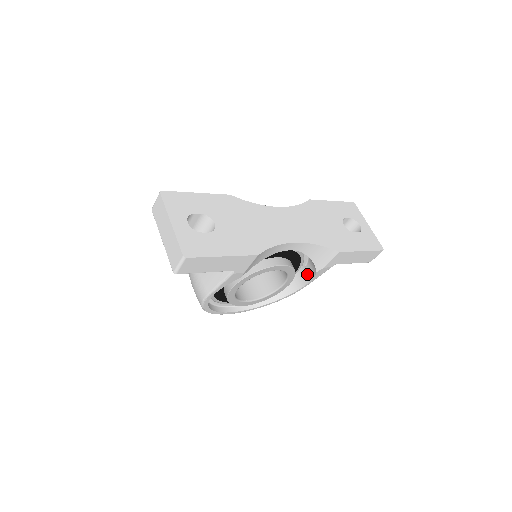
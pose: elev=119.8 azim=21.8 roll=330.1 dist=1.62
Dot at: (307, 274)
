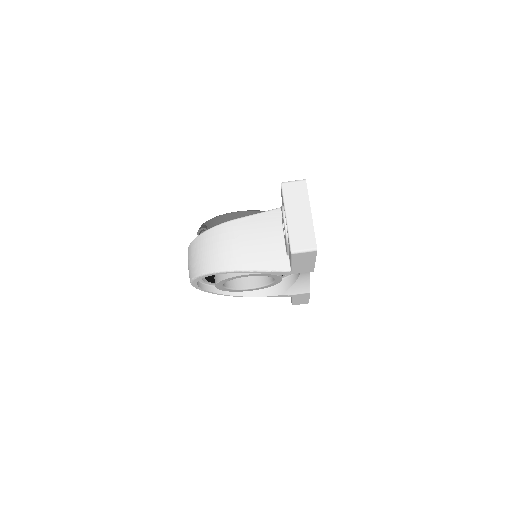
Dot at: (263, 290)
